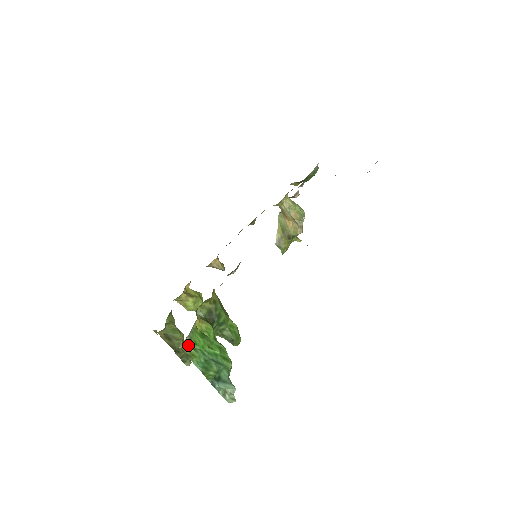
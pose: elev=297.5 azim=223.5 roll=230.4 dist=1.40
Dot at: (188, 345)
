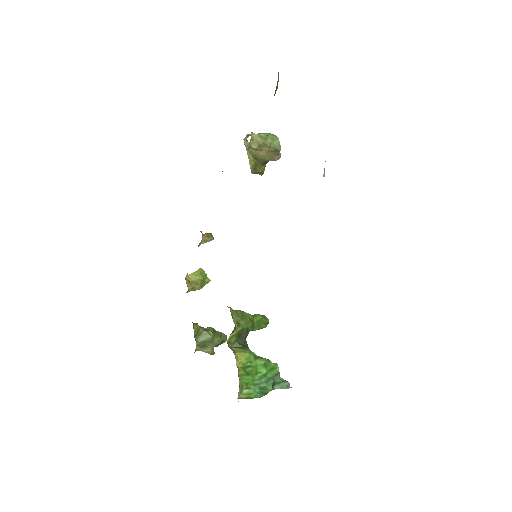
Dot at: (242, 390)
